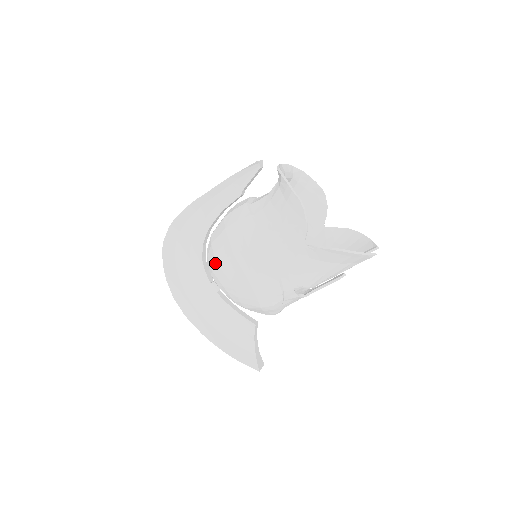
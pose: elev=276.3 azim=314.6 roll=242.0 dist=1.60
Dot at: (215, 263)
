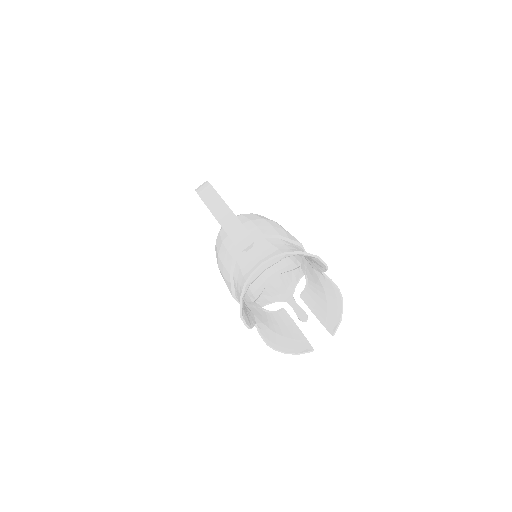
Dot at: occluded
